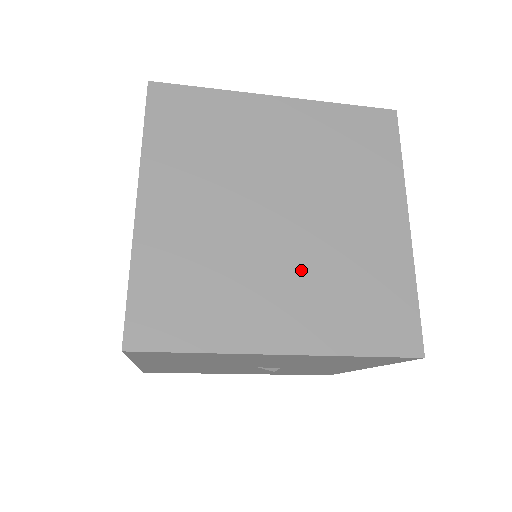
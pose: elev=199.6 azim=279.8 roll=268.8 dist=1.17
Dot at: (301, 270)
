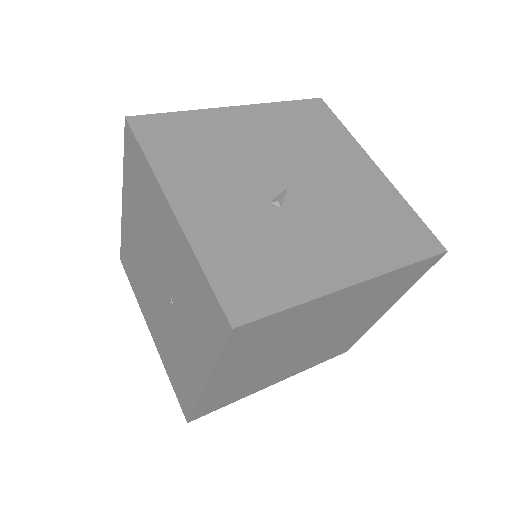
Dot at: (304, 358)
